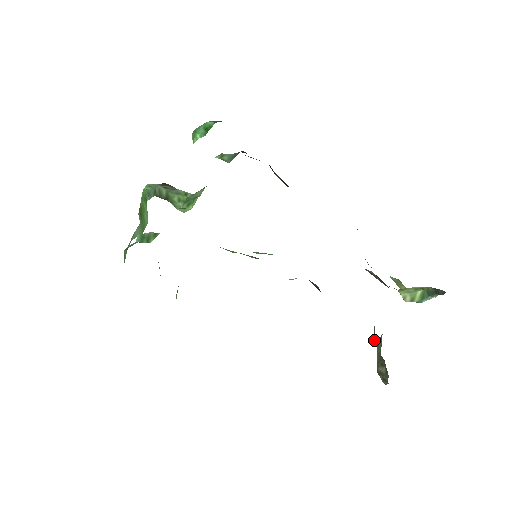
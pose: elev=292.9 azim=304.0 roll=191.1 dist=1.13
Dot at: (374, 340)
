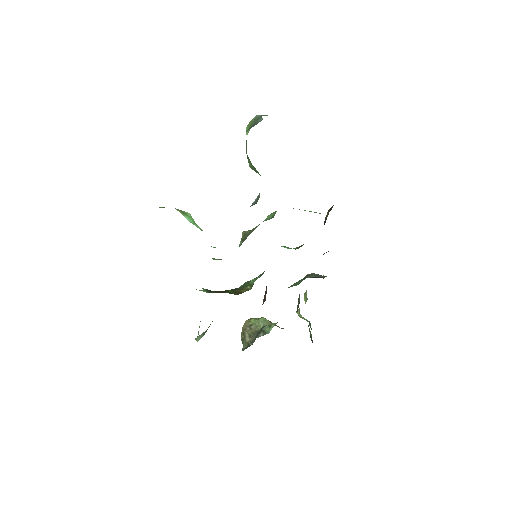
Dot at: (259, 335)
